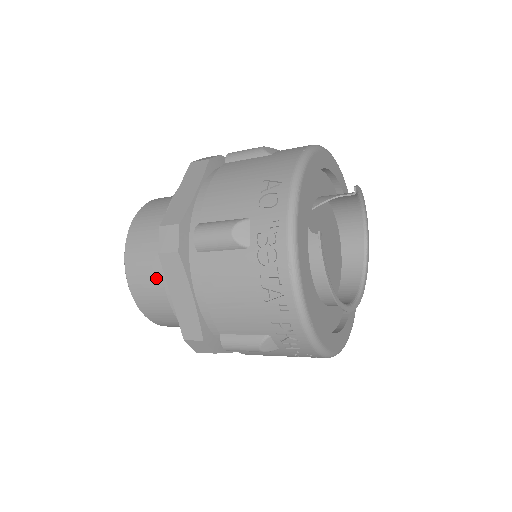
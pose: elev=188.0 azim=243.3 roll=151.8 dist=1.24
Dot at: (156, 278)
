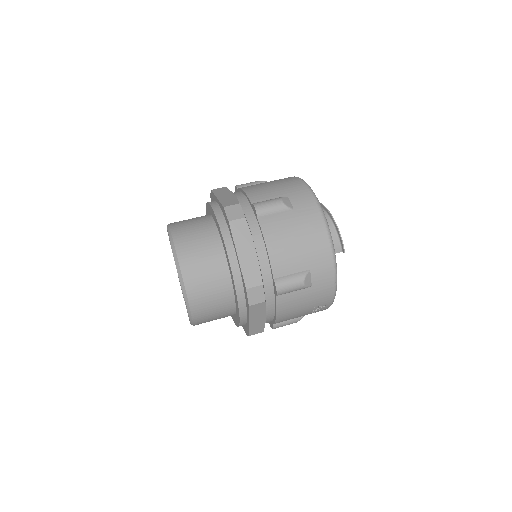
Dot at: occluded
